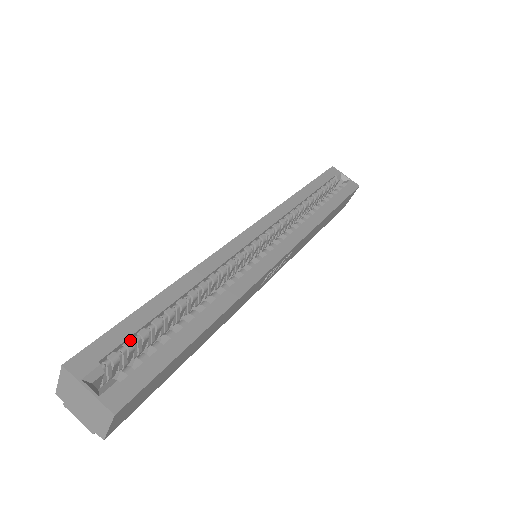
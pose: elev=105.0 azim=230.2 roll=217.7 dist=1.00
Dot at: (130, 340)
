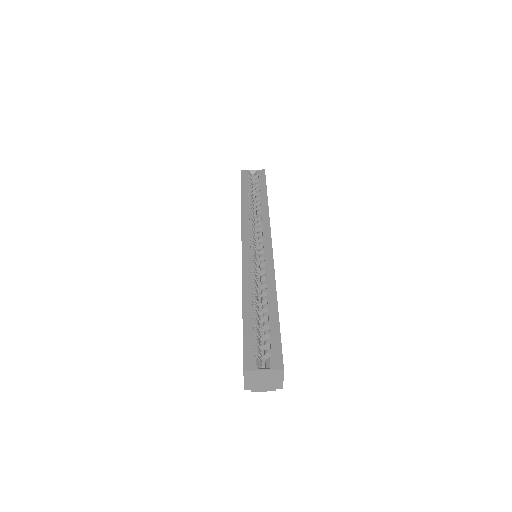
Dot at: (254, 340)
